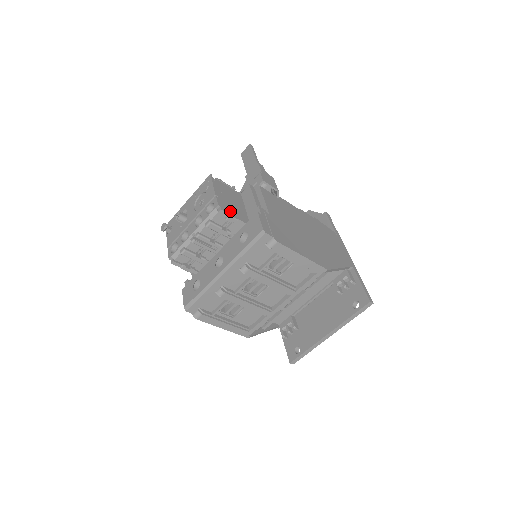
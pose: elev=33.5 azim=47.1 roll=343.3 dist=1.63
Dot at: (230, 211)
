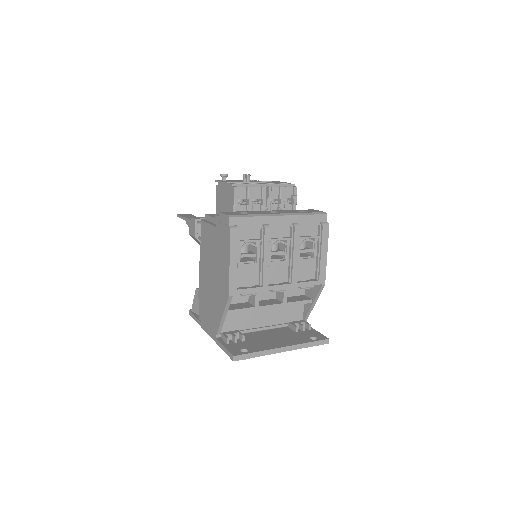
Dot at: occluded
